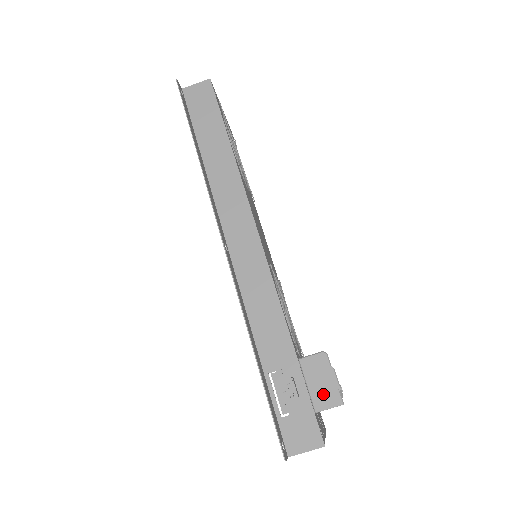
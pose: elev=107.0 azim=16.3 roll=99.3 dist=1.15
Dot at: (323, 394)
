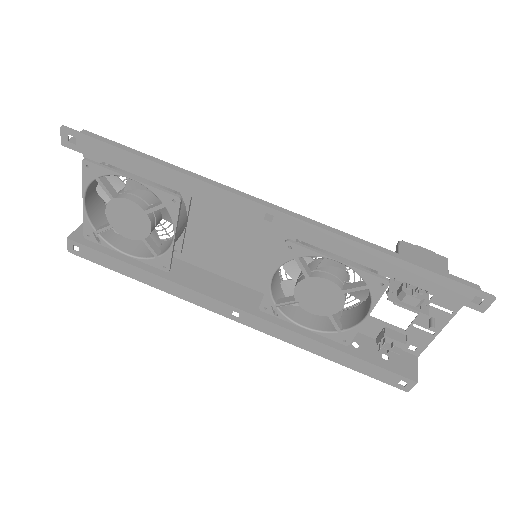
Dot at: (435, 262)
